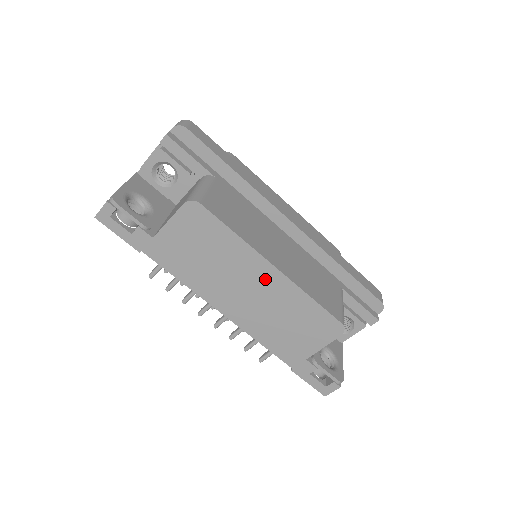
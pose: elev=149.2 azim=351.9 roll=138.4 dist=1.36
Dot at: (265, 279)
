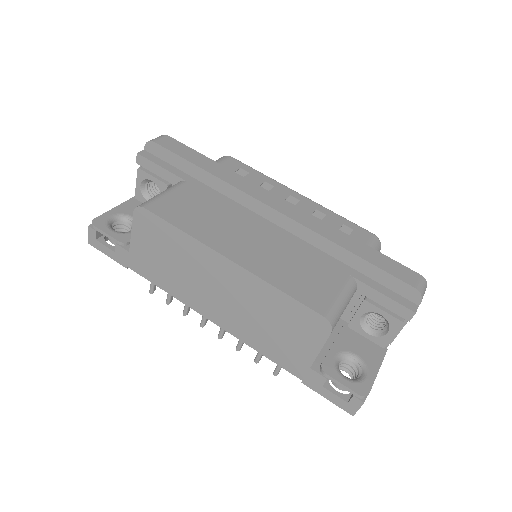
Dot at: (228, 275)
